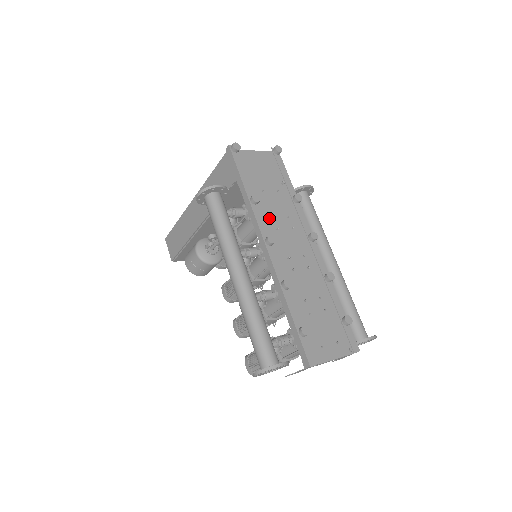
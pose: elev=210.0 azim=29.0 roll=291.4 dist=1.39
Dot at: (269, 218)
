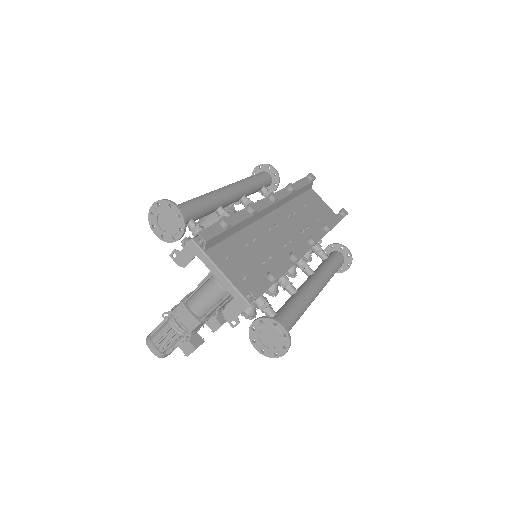
Dot at: (290, 211)
